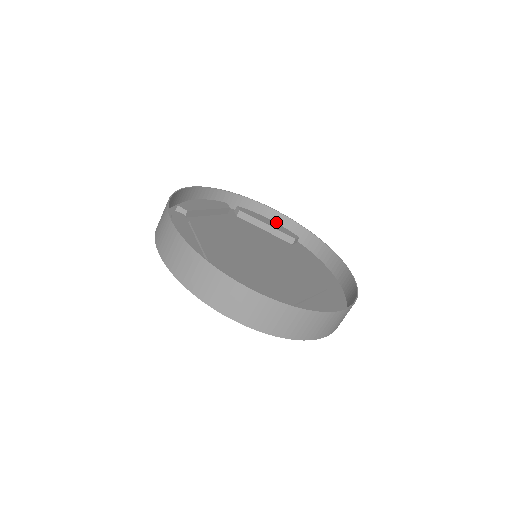
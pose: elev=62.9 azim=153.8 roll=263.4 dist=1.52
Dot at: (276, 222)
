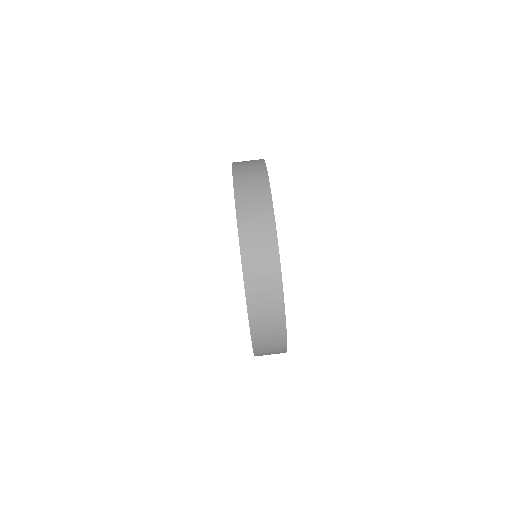
Dot at: occluded
